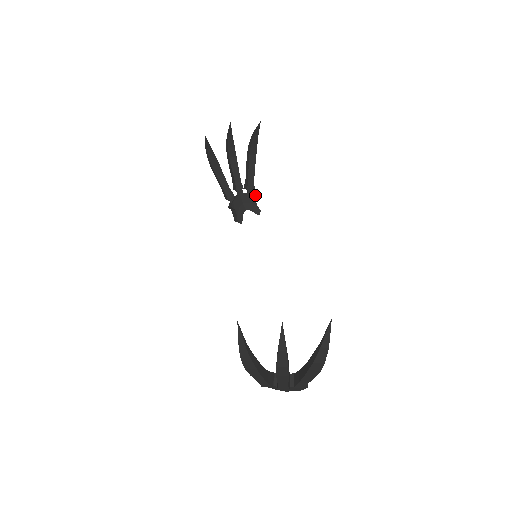
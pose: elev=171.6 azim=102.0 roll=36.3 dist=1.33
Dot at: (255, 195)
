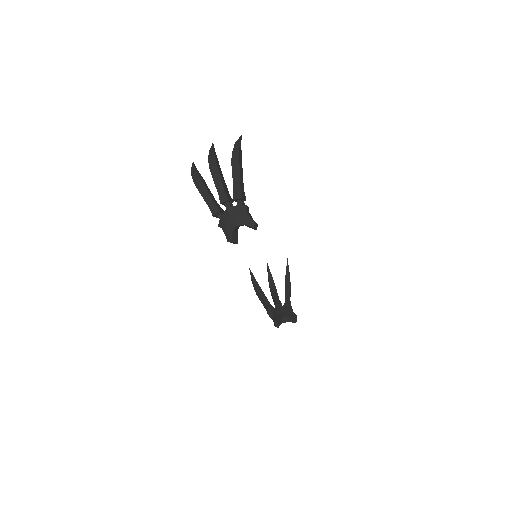
Dot at: occluded
